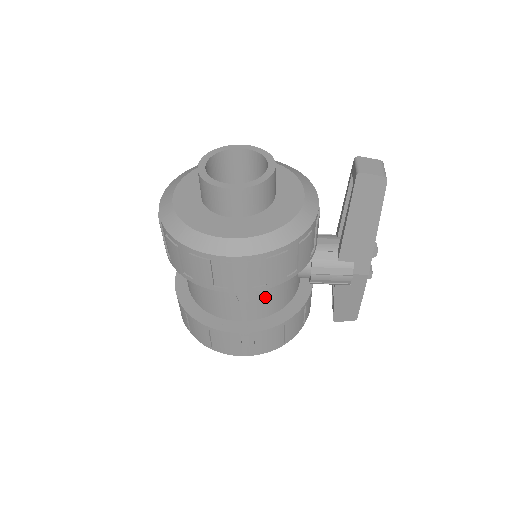
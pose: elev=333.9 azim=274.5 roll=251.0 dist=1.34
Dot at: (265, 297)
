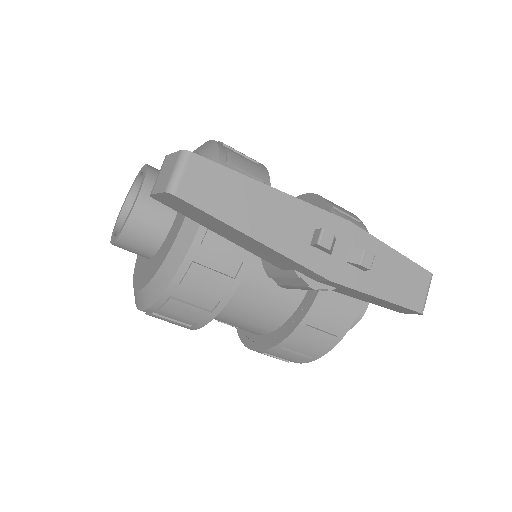
Dot at: (242, 319)
